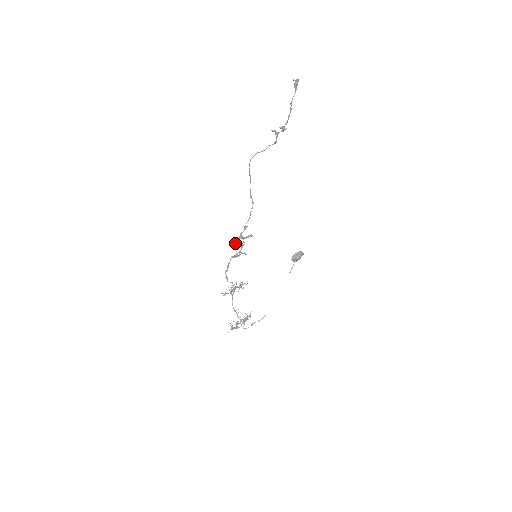
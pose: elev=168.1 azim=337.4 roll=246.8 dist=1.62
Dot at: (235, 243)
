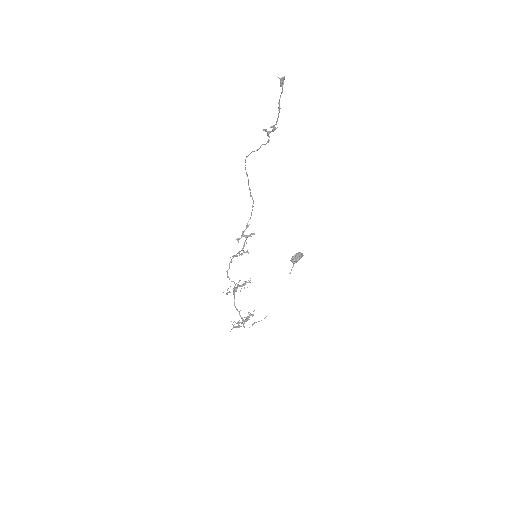
Dot at: (238, 241)
